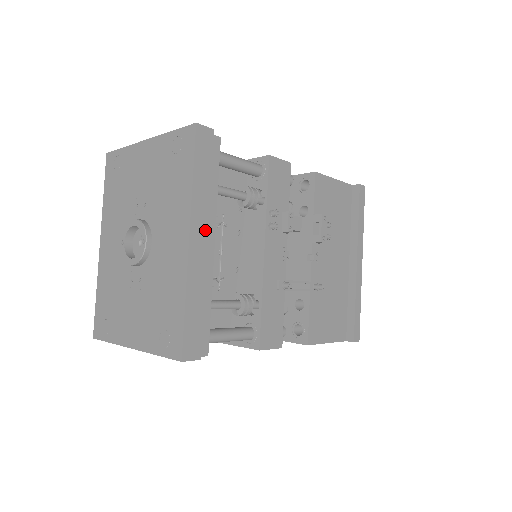
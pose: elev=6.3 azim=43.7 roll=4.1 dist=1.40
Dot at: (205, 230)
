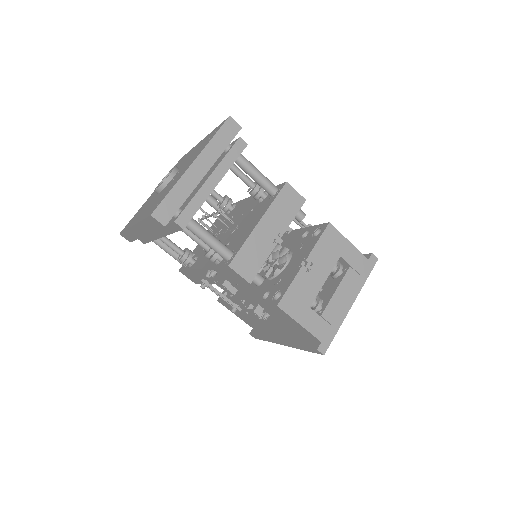
Dot at: occluded
